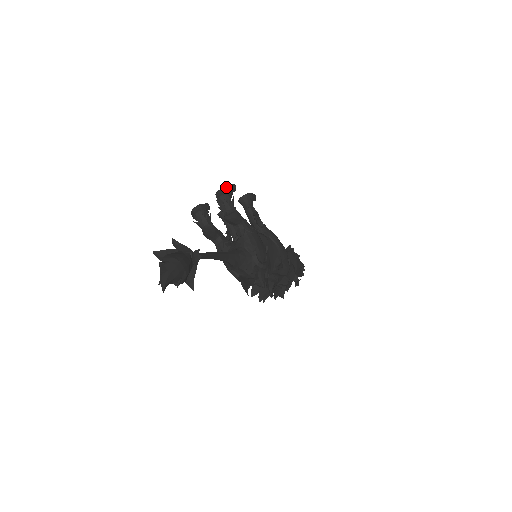
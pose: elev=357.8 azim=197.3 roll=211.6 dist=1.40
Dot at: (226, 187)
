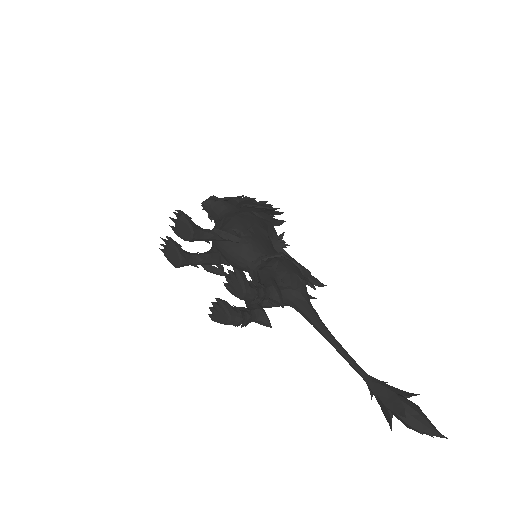
Dot at: (245, 286)
